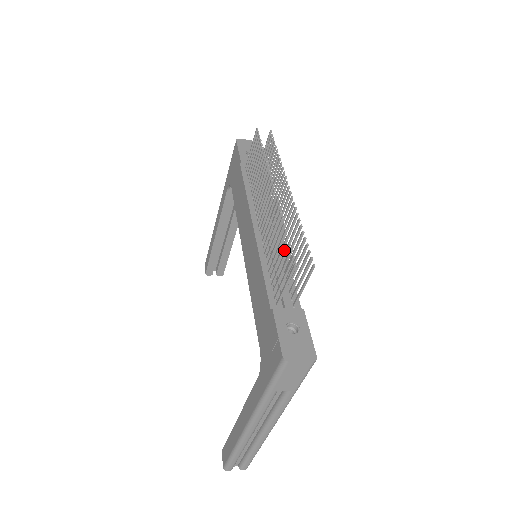
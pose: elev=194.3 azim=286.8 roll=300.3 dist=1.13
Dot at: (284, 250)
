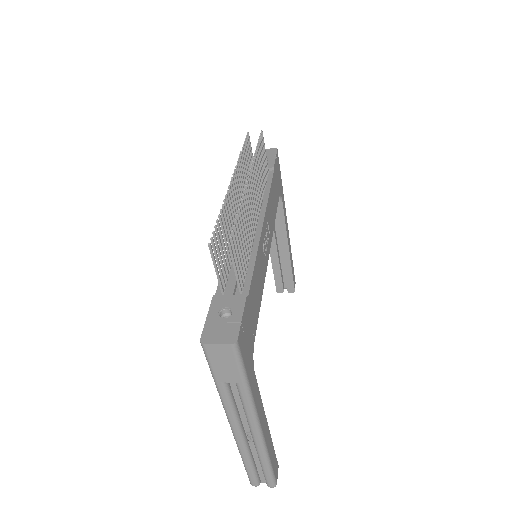
Dot at: (257, 242)
